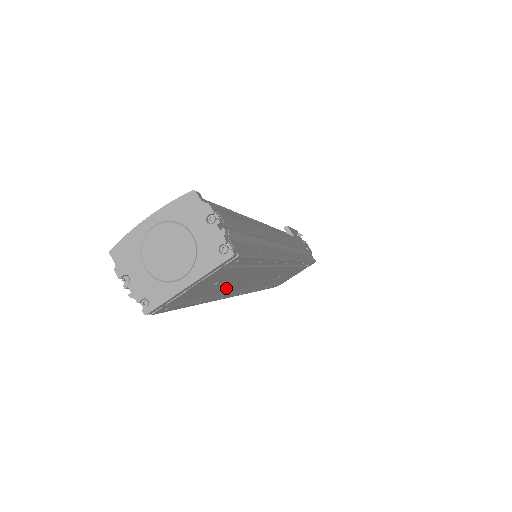
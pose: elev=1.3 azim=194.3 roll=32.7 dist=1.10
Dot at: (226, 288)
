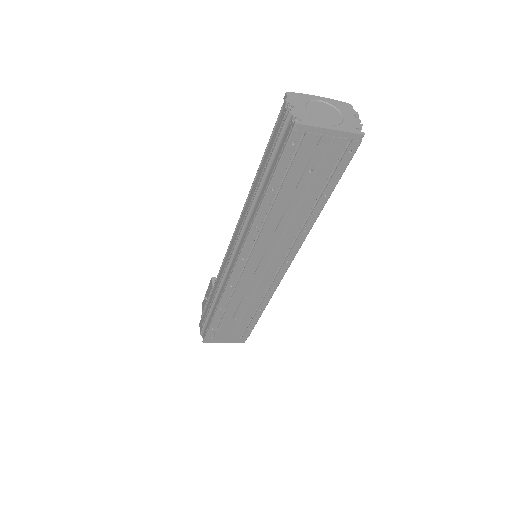
Dot at: (283, 206)
